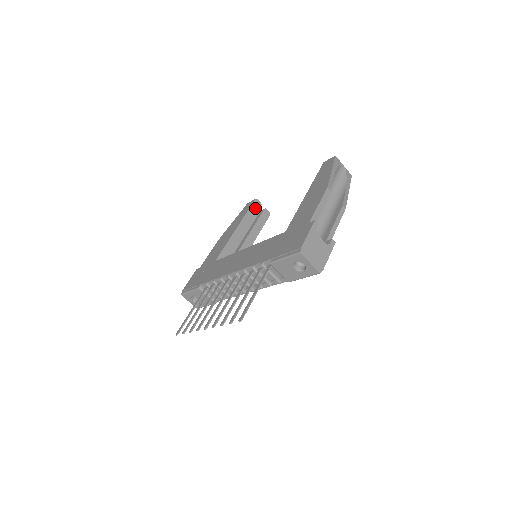
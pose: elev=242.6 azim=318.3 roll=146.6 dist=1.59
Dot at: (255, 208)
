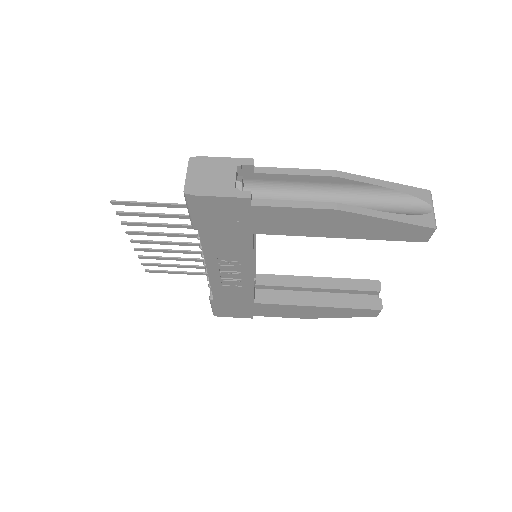
Dot at: (366, 286)
